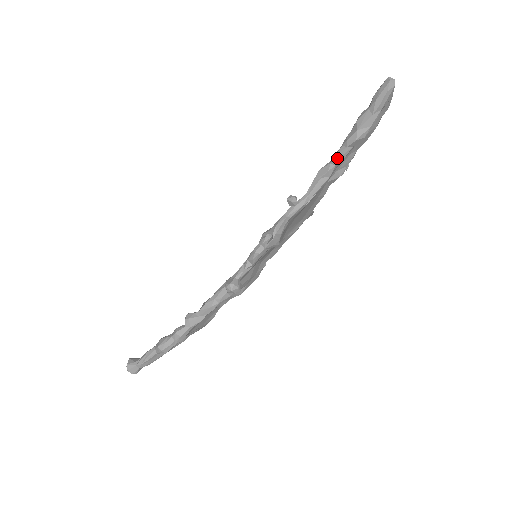
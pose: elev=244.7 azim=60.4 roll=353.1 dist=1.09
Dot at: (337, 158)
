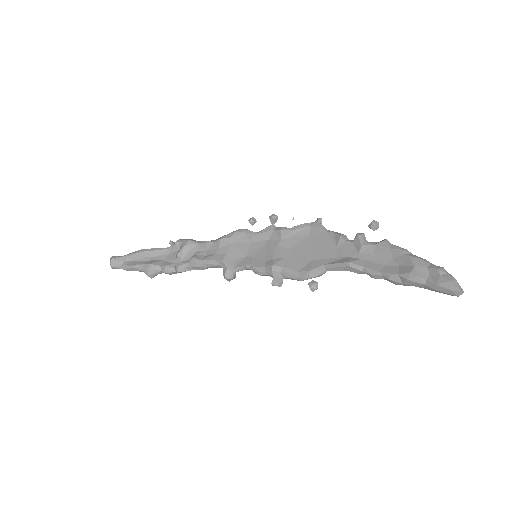
Dot at: (371, 277)
